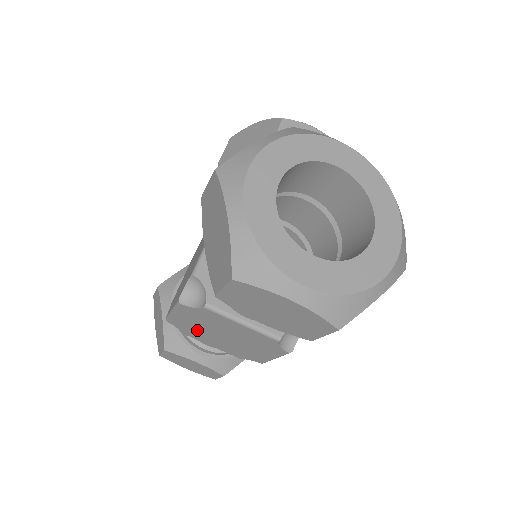
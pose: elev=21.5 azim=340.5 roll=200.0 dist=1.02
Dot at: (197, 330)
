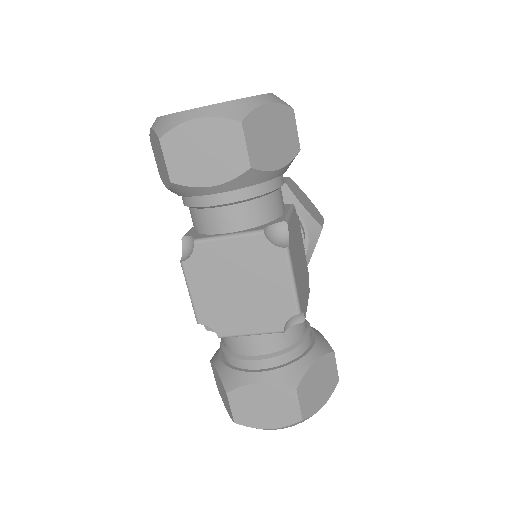
Dot at: (221, 307)
